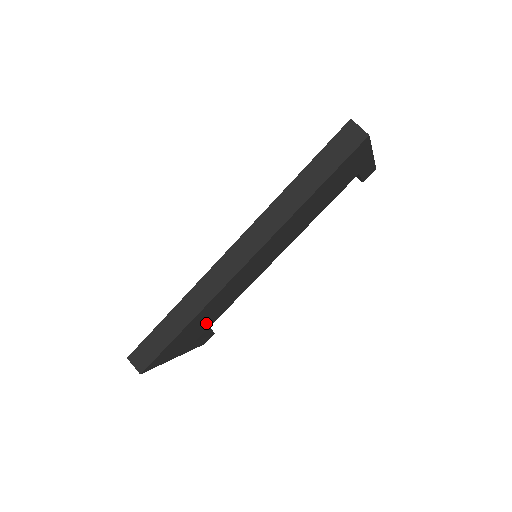
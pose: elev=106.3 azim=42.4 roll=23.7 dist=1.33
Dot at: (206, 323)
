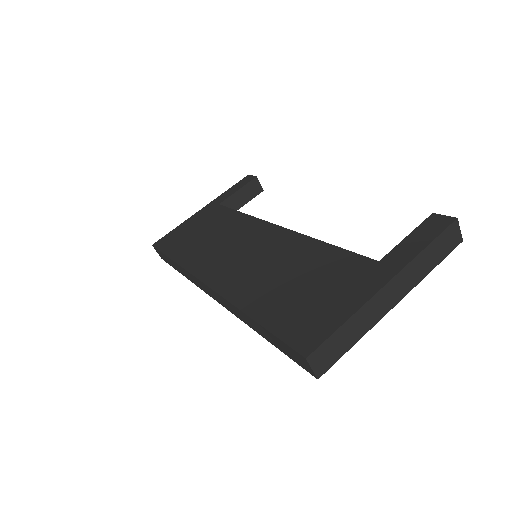
Dot at: occluded
